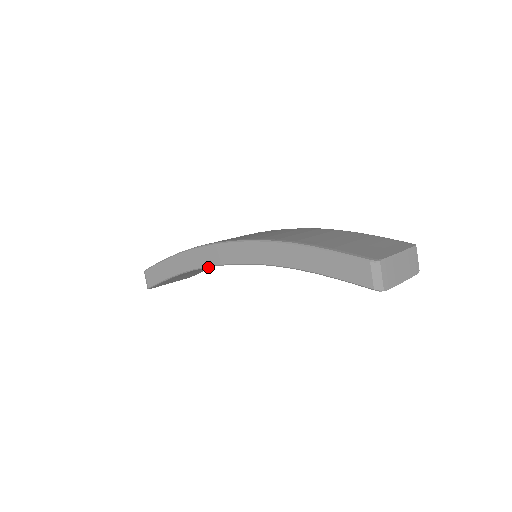
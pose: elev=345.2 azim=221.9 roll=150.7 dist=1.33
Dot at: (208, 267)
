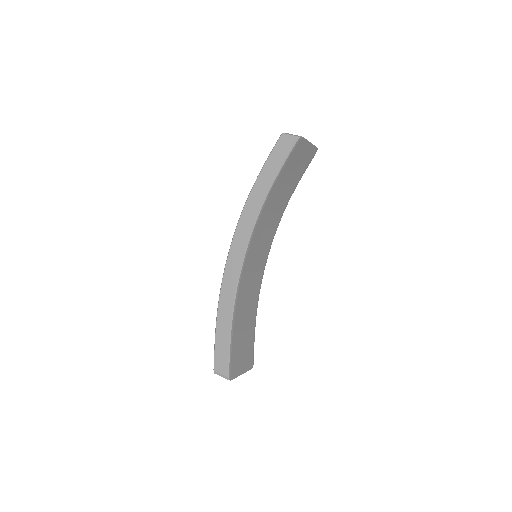
Dot at: (249, 326)
